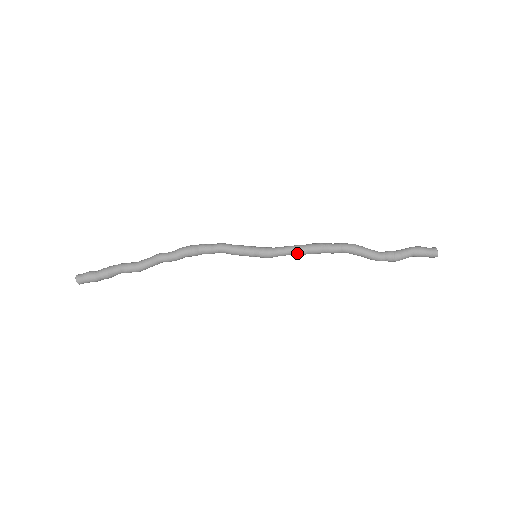
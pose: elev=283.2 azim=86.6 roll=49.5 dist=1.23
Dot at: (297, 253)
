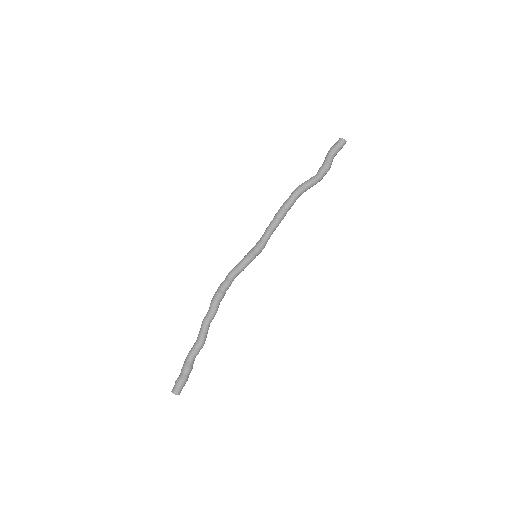
Dot at: (275, 228)
